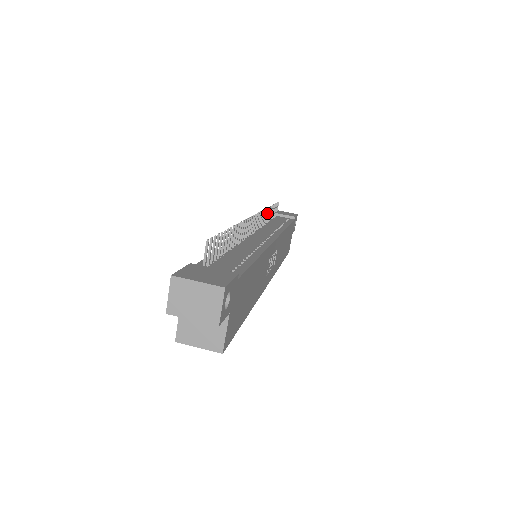
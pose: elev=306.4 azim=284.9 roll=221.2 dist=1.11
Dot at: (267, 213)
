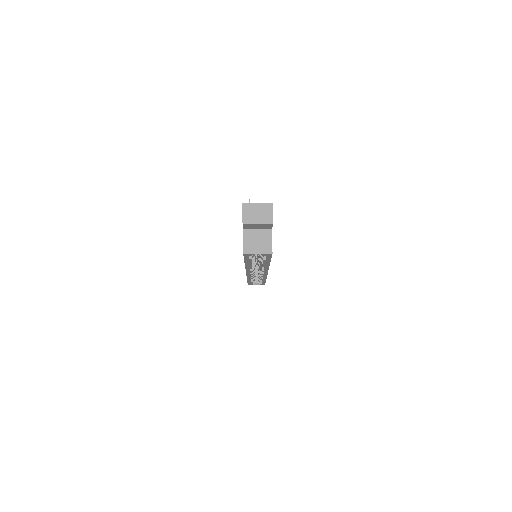
Dot at: occluded
